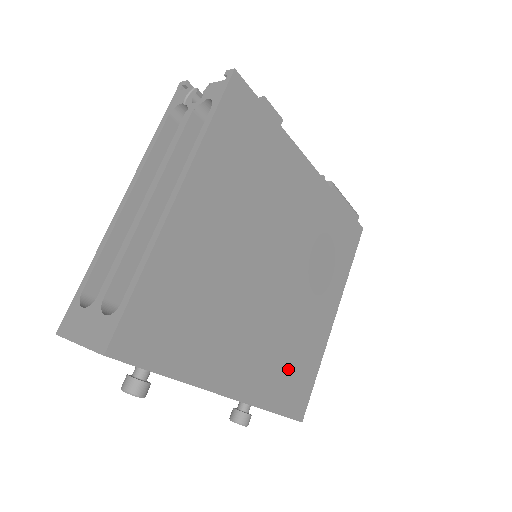
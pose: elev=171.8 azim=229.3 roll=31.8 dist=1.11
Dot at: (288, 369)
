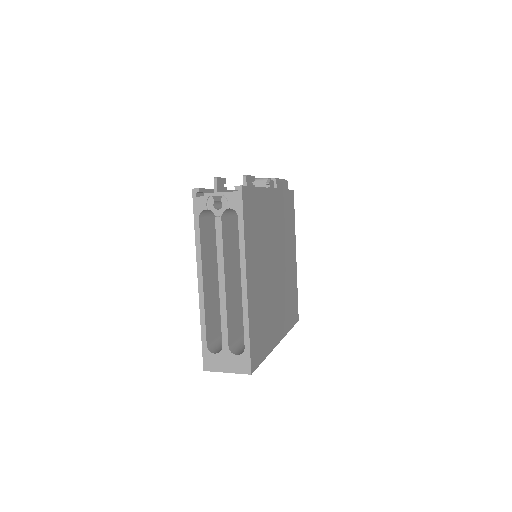
Dot at: (290, 304)
